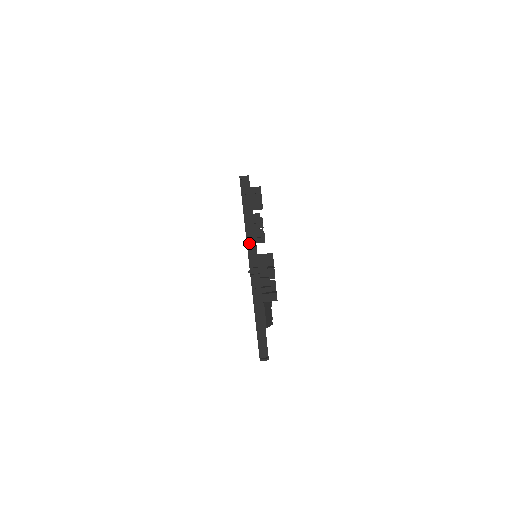
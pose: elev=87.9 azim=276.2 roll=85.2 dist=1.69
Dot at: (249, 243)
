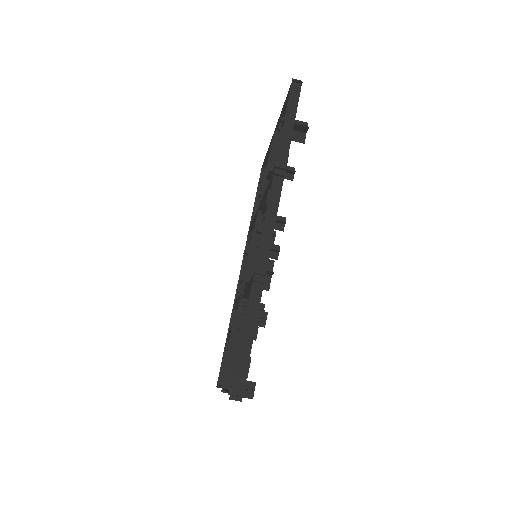
Dot at: occluded
